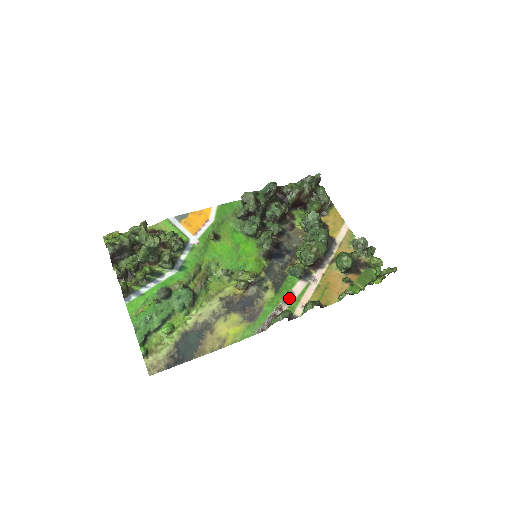
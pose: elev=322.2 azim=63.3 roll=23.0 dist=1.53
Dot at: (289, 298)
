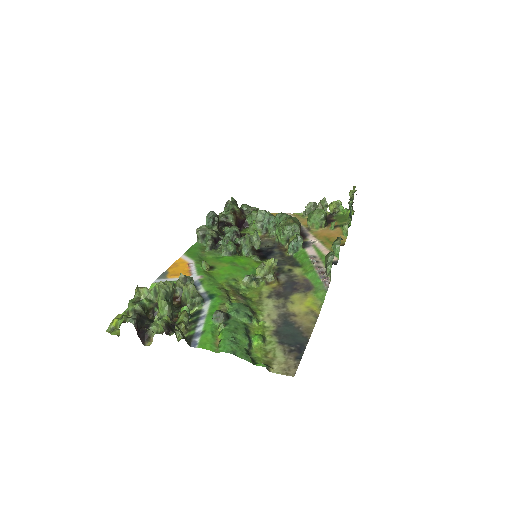
Dot at: occluded
